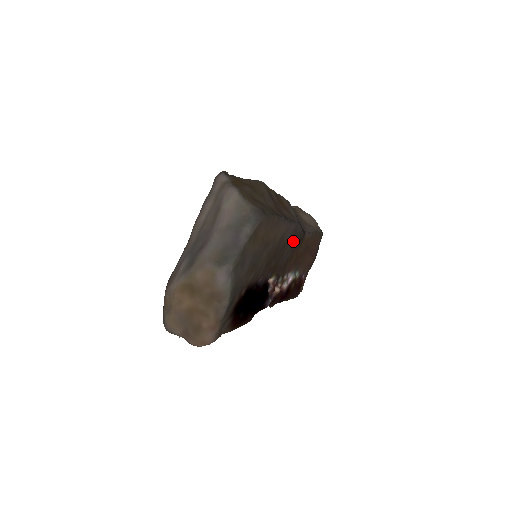
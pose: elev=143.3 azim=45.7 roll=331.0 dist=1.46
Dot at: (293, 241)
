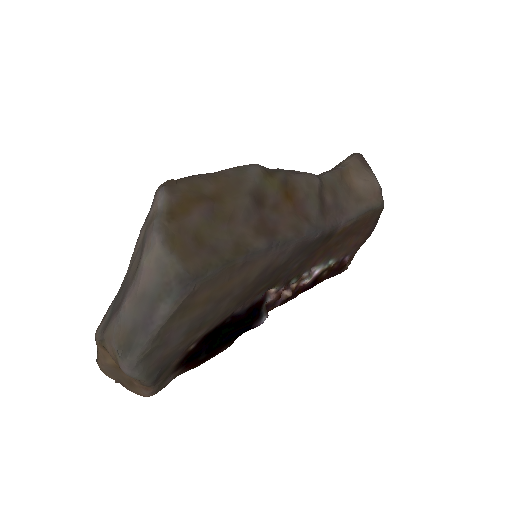
Dot at: (304, 250)
